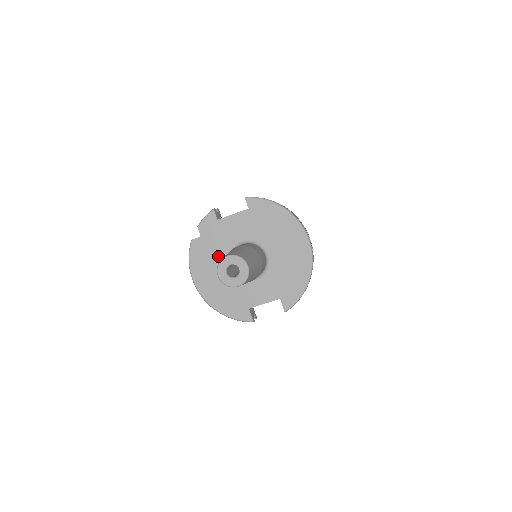
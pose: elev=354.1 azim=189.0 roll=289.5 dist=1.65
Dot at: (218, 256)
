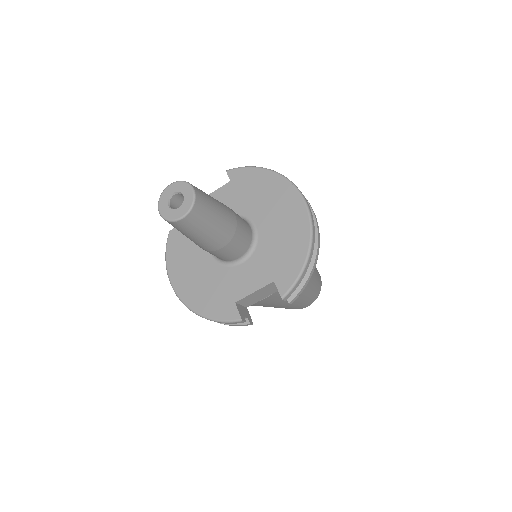
Dot at: occluded
